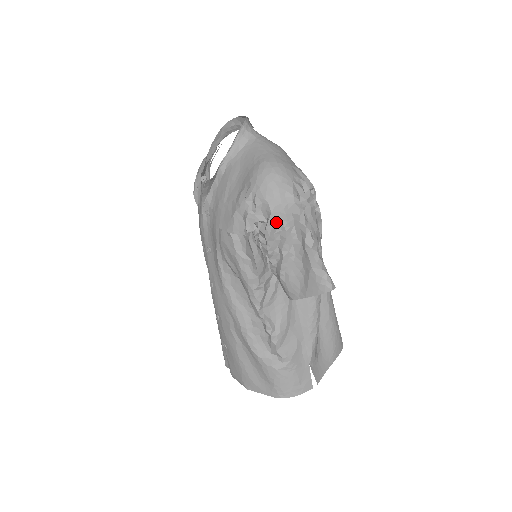
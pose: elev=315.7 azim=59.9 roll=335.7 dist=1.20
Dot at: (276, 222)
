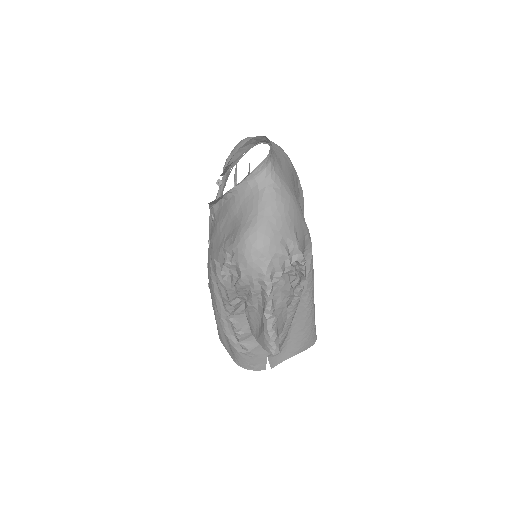
Dot at: (244, 285)
